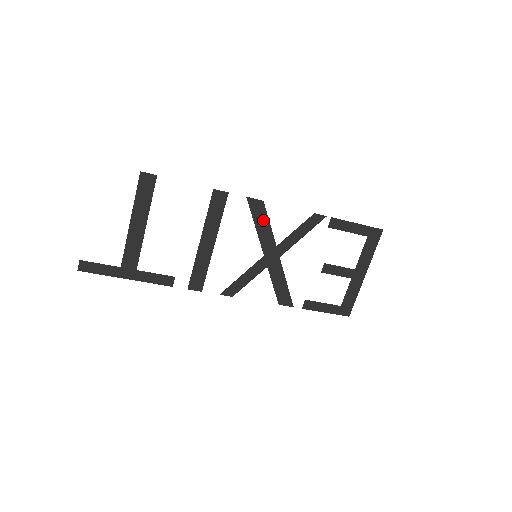
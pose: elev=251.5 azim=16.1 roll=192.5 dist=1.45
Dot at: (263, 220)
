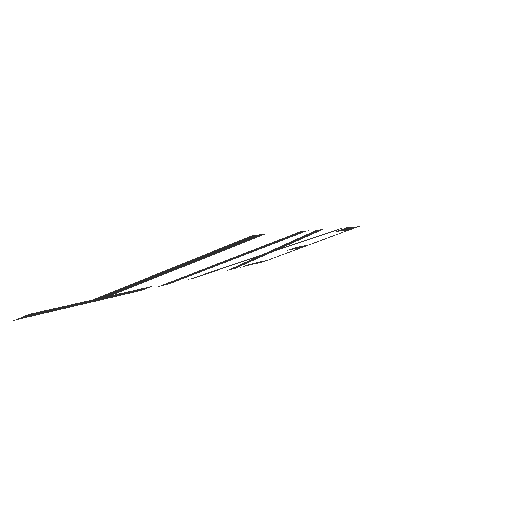
Dot at: (301, 238)
